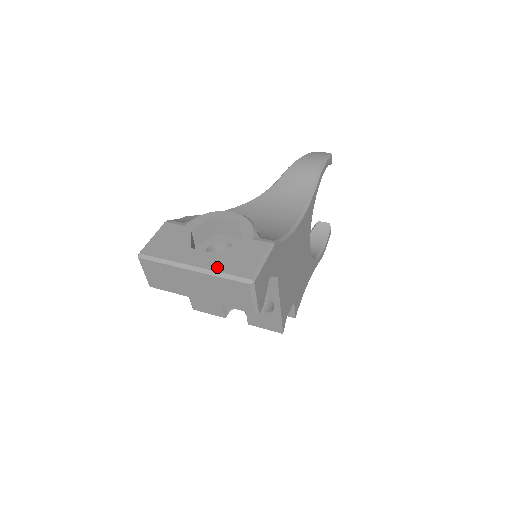
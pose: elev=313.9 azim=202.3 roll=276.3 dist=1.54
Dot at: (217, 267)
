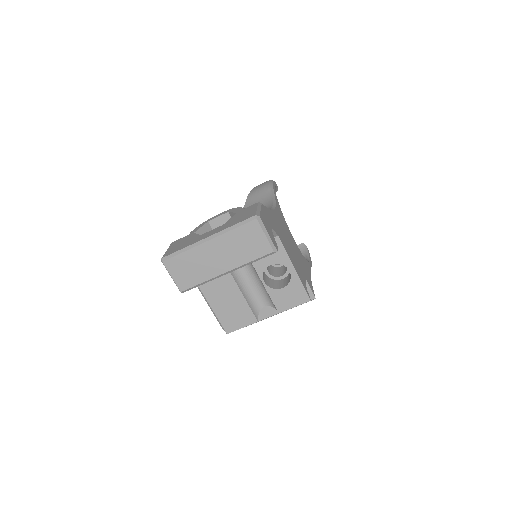
Dot at: (227, 227)
